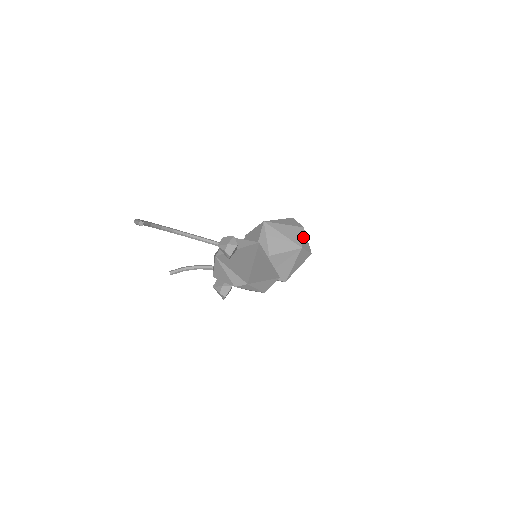
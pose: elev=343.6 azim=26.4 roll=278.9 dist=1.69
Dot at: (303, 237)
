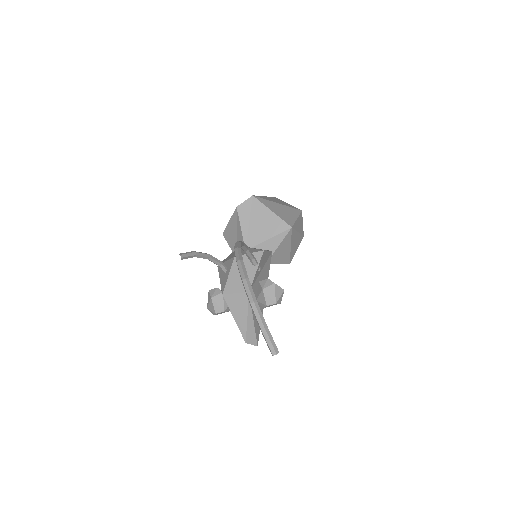
Dot at: occluded
